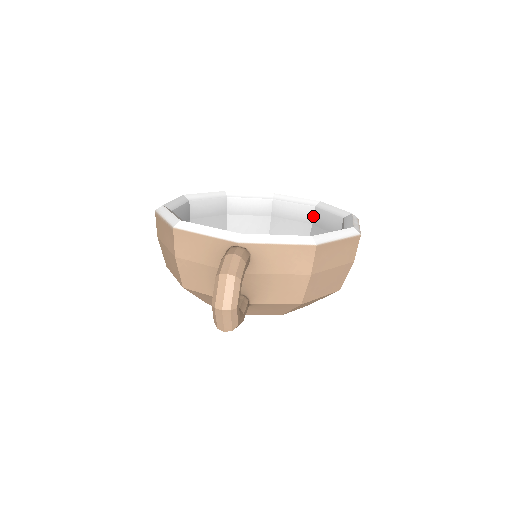
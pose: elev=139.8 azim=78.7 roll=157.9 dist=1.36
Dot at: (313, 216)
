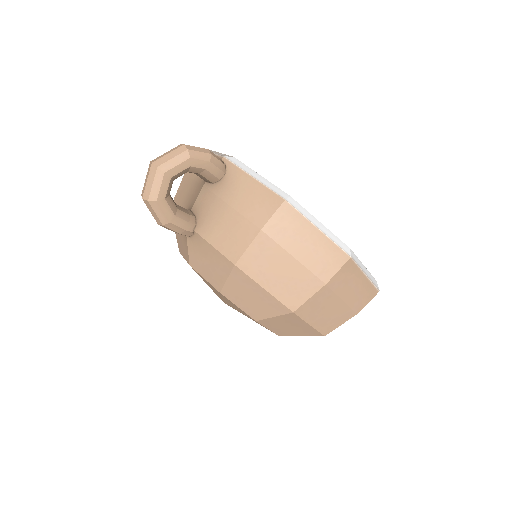
Dot at: occluded
